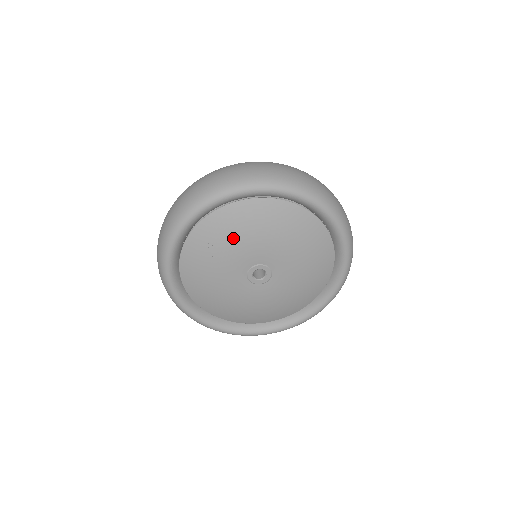
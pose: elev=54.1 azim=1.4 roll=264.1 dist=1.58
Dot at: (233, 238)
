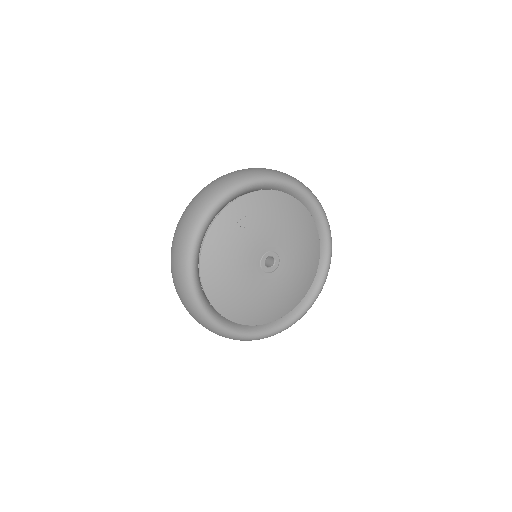
Dot at: (269, 218)
